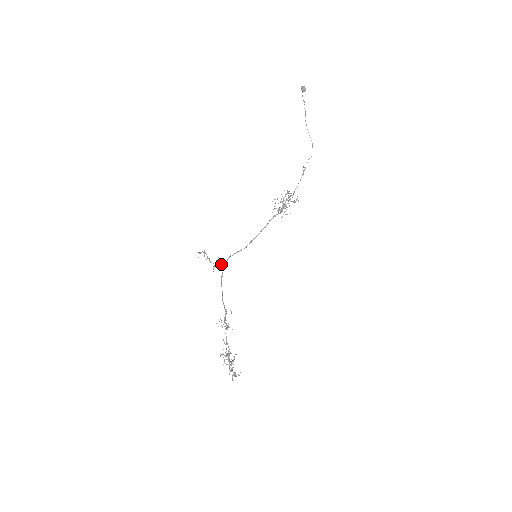
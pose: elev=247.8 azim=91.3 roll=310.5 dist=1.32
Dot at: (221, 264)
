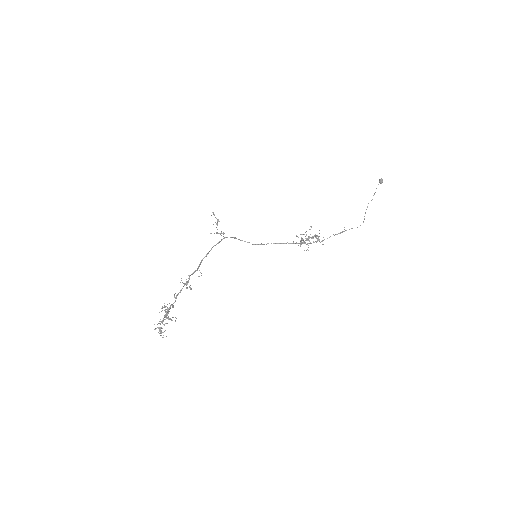
Dot at: (223, 236)
